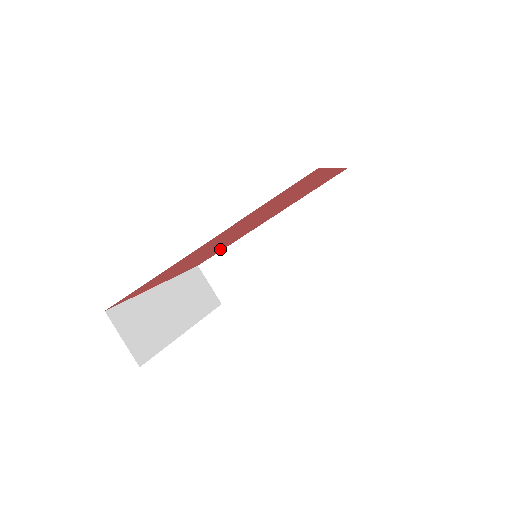
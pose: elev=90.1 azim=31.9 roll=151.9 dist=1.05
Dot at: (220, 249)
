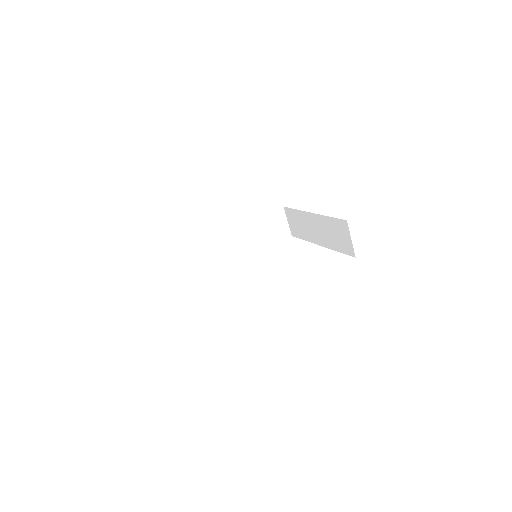
Dot at: occluded
